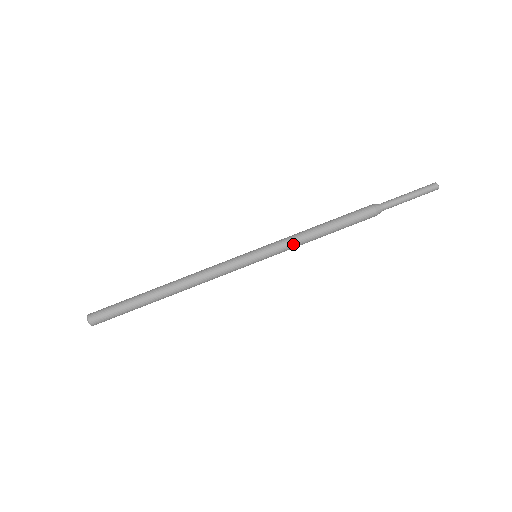
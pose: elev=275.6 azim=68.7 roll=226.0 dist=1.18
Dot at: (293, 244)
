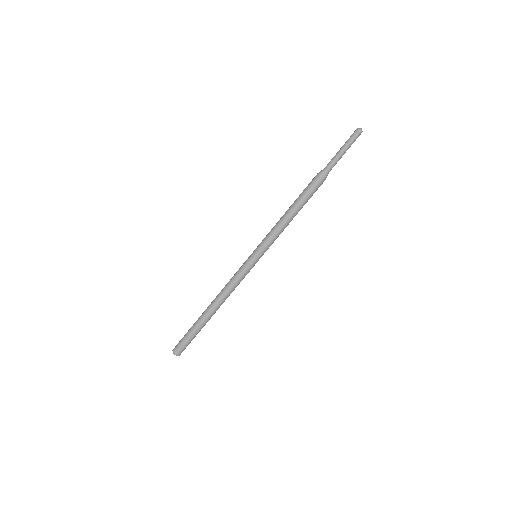
Dot at: (278, 236)
